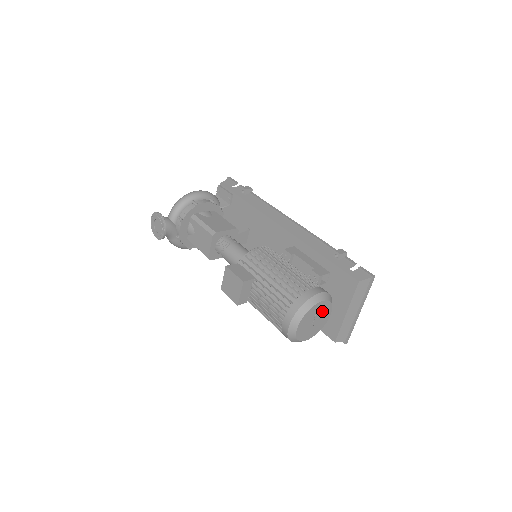
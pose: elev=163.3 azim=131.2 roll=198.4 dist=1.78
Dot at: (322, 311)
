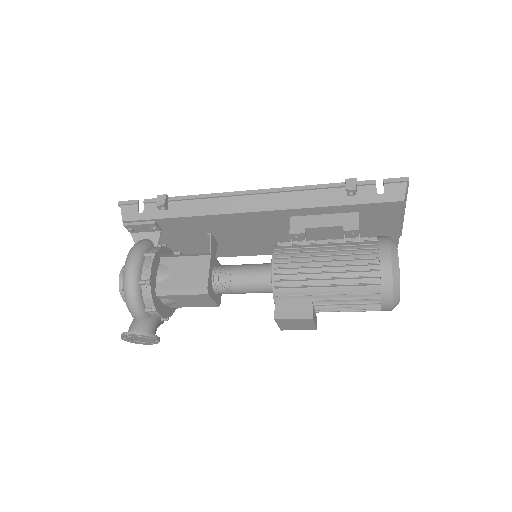
Dot at: occluded
